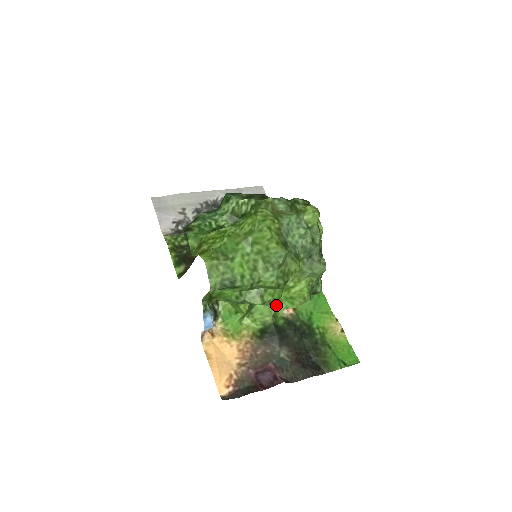
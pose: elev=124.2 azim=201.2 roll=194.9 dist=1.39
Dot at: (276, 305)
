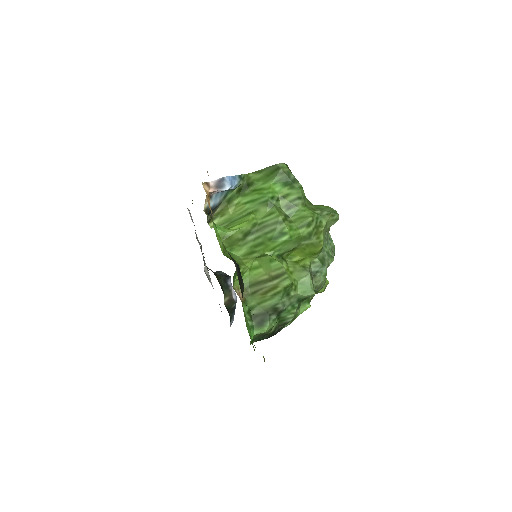
Dot at: (263, 256)
